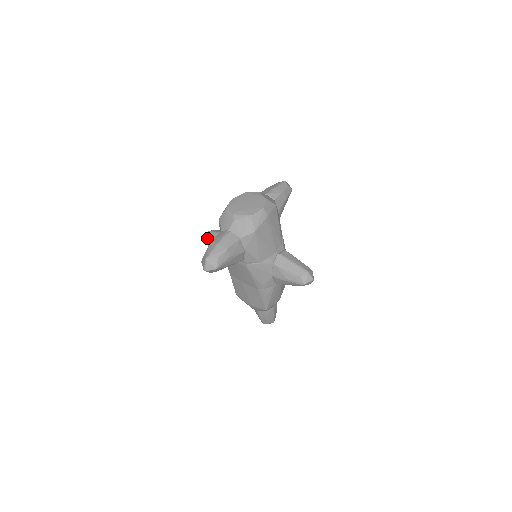
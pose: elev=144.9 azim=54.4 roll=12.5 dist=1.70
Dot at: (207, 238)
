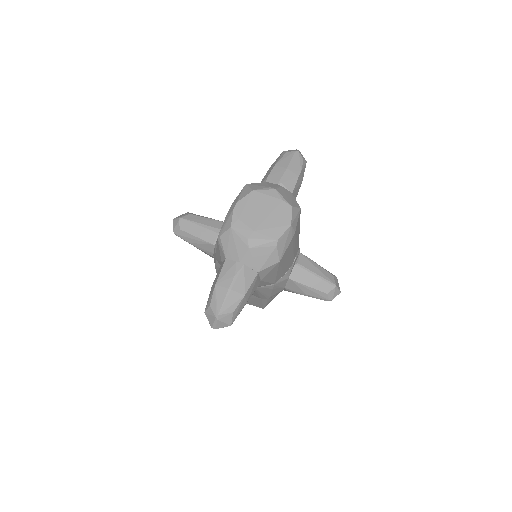
Dot at: (180, 230)
